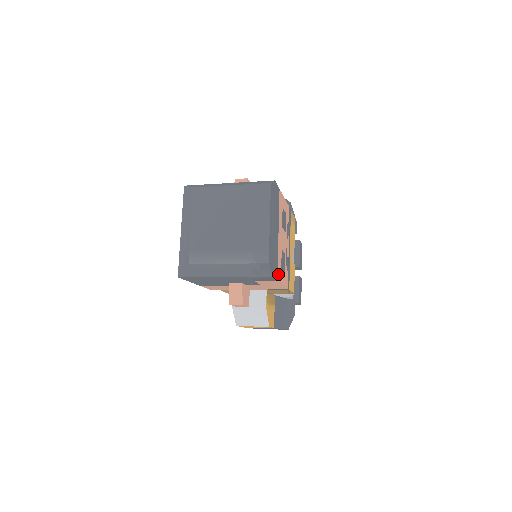
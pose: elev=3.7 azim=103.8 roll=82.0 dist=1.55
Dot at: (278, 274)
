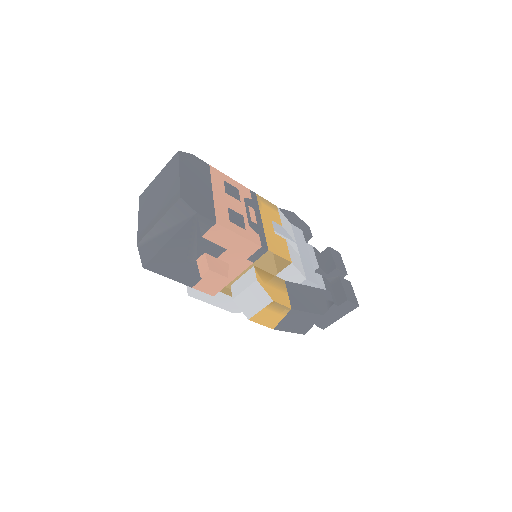
Dot at: (219, 220)
